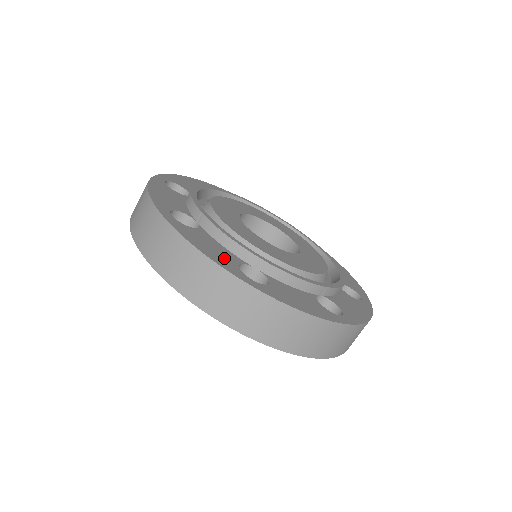
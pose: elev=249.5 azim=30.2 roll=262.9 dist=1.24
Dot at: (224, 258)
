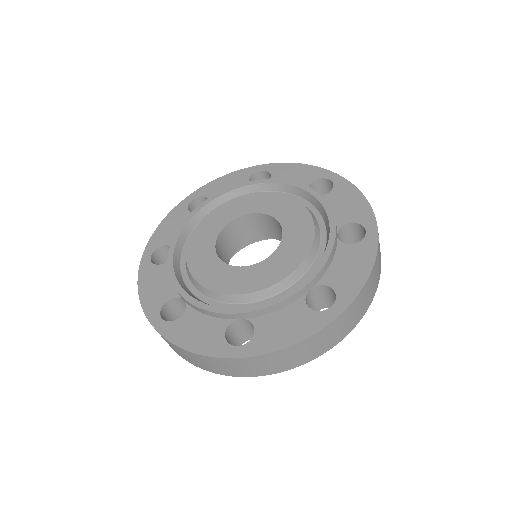
Dot at: (211, 338)
